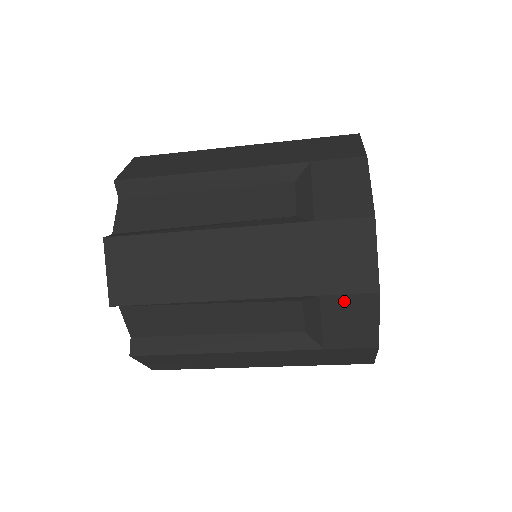
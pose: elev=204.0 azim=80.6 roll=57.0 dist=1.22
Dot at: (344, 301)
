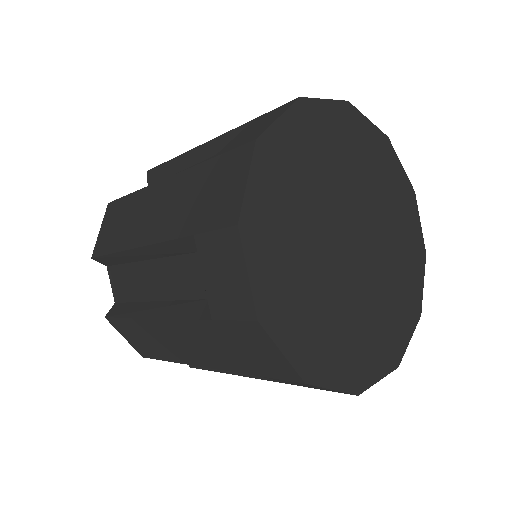
Dot at: (213, 242)
